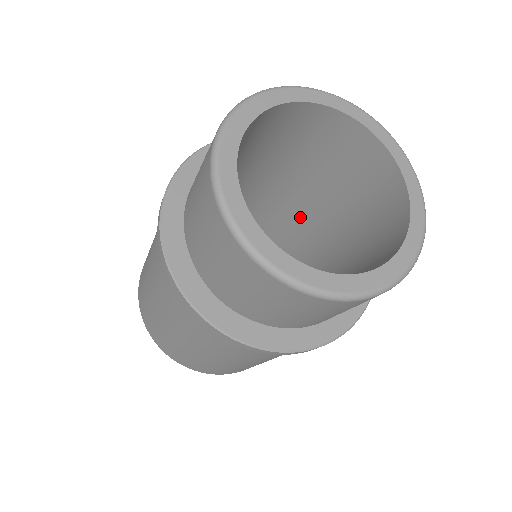
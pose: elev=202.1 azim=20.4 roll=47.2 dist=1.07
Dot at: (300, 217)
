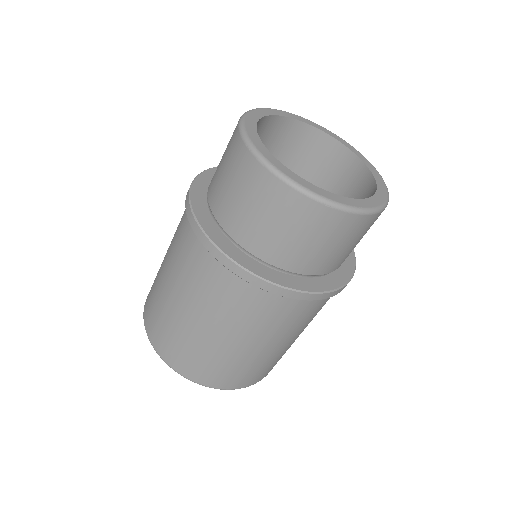
Dot at: occluded
